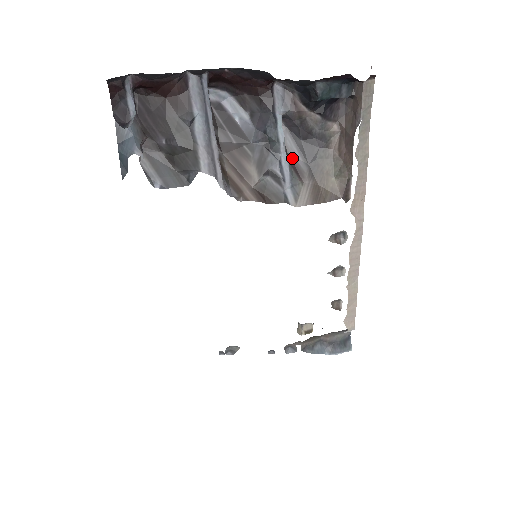
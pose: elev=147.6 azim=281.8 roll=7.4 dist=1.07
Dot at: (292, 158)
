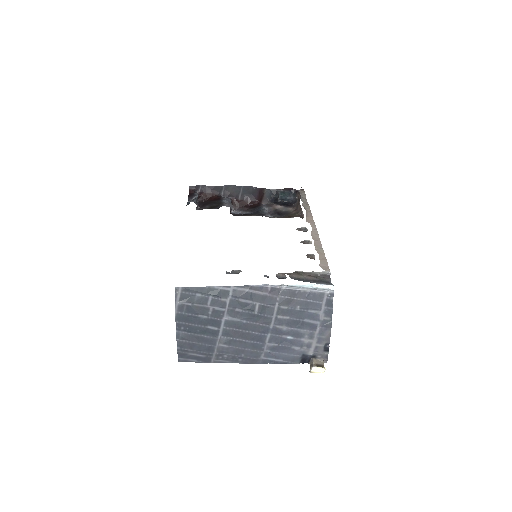
Dot at: occluded
